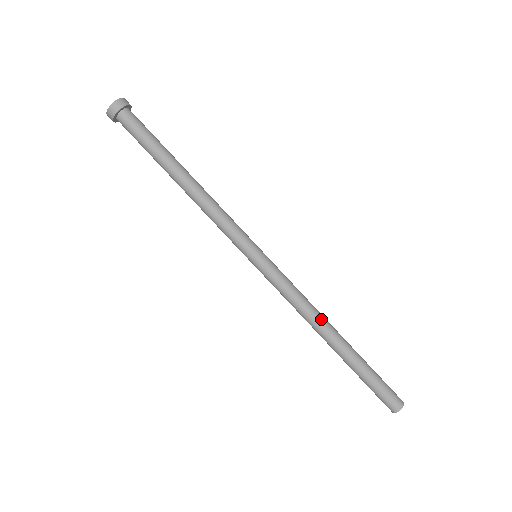
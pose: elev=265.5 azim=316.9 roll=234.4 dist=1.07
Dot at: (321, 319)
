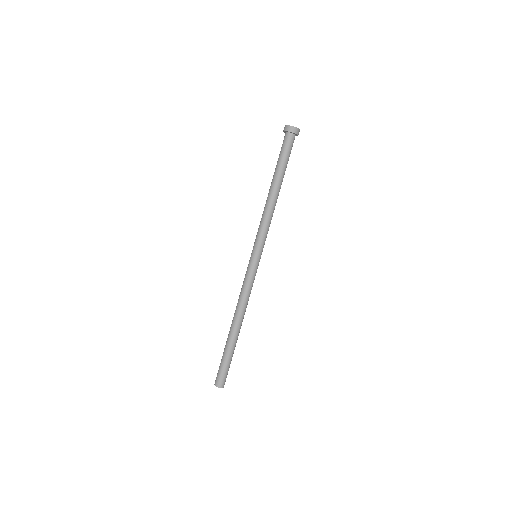
Dot at: occluded
